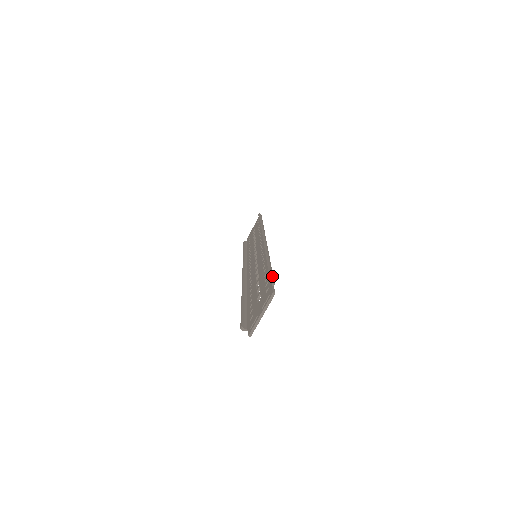
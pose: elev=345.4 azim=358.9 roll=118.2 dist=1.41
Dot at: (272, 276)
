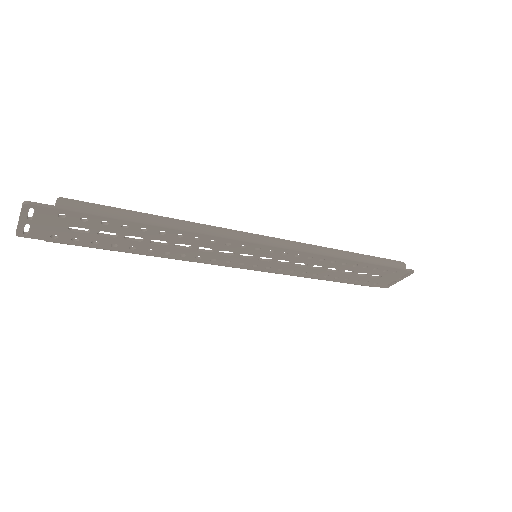
Dot at: (74, 203)
